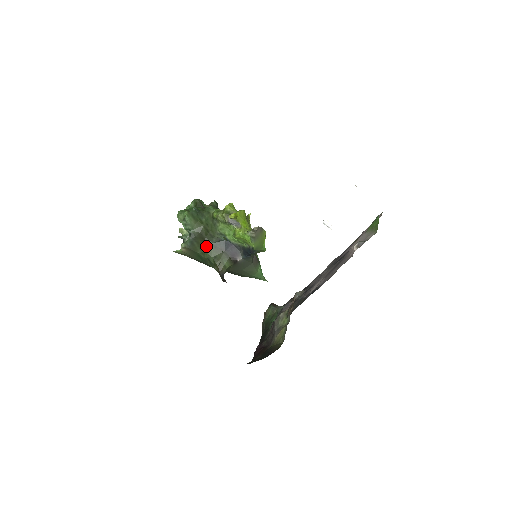
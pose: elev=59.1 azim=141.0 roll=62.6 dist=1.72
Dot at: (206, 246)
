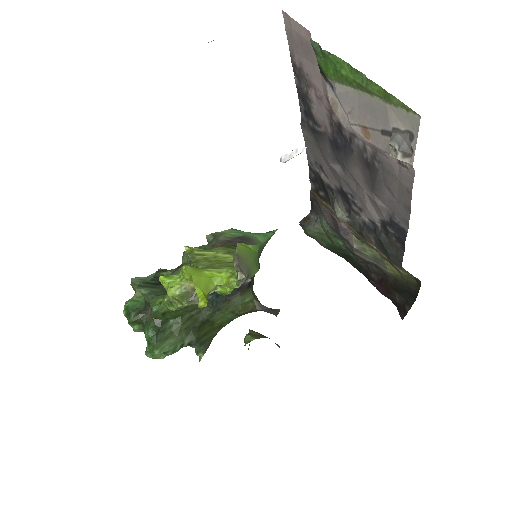
Dot at: (212, 322)
